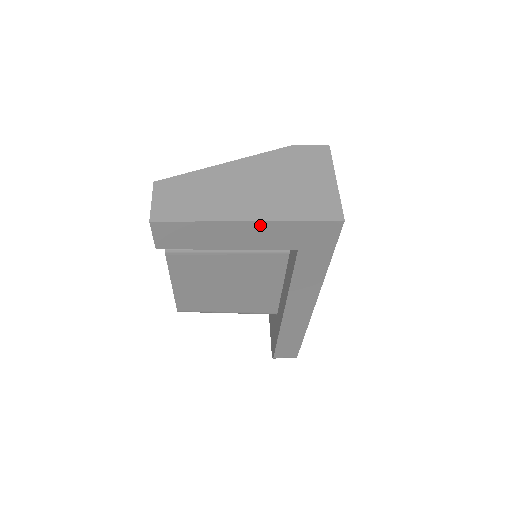
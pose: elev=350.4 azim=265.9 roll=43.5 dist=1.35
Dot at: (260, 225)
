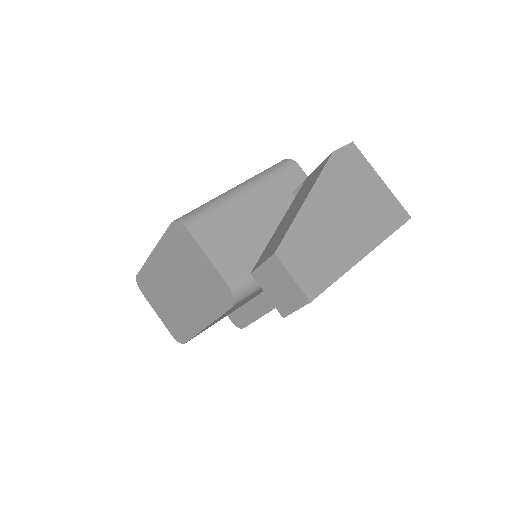
Dot at: occluded
